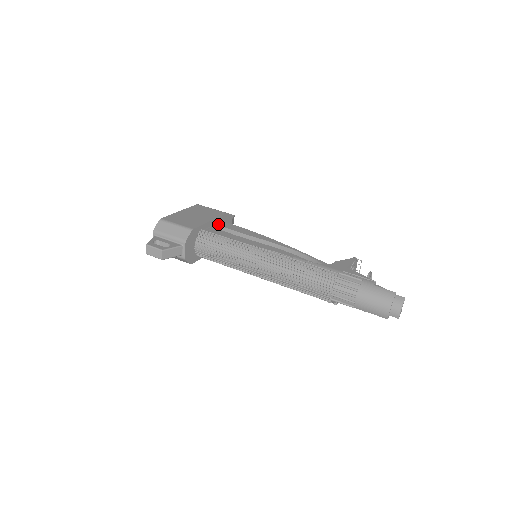
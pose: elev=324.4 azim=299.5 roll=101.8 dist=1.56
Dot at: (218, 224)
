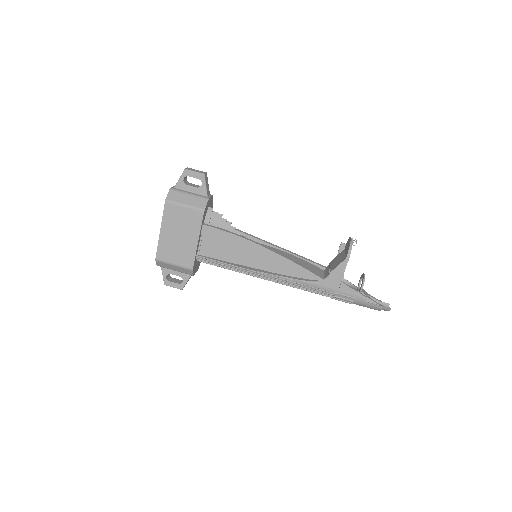
Dot at: (205, 236)
